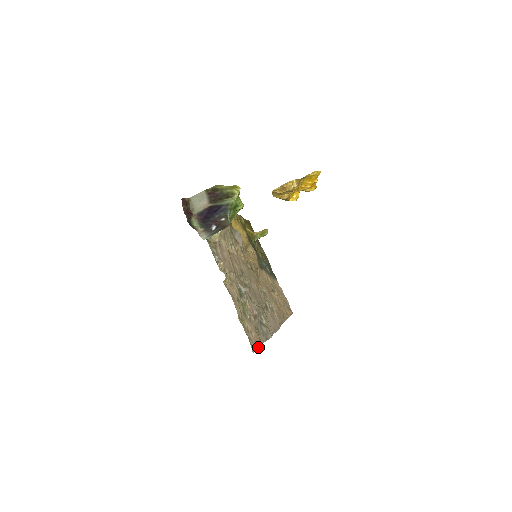
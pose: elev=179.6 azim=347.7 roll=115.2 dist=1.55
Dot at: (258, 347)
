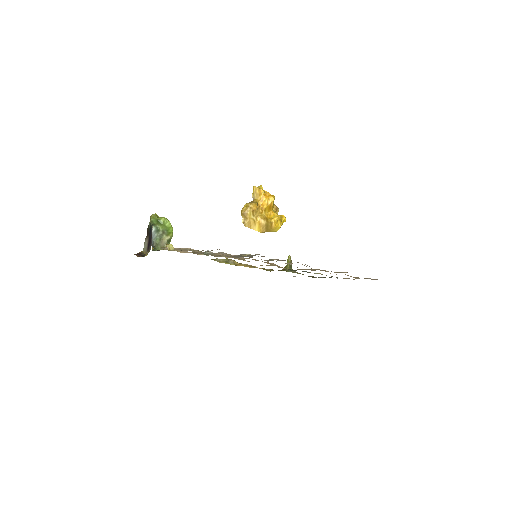
Dot at: occluded
